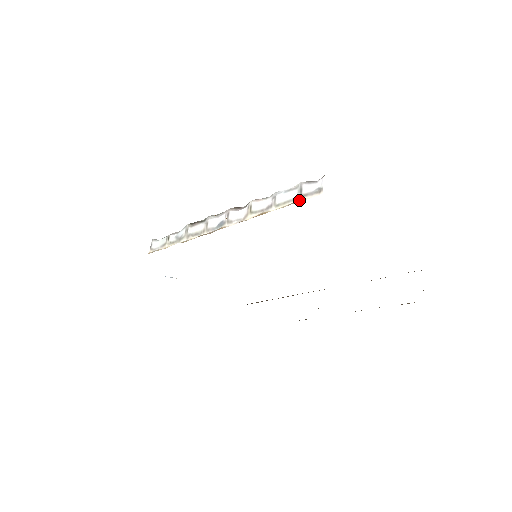
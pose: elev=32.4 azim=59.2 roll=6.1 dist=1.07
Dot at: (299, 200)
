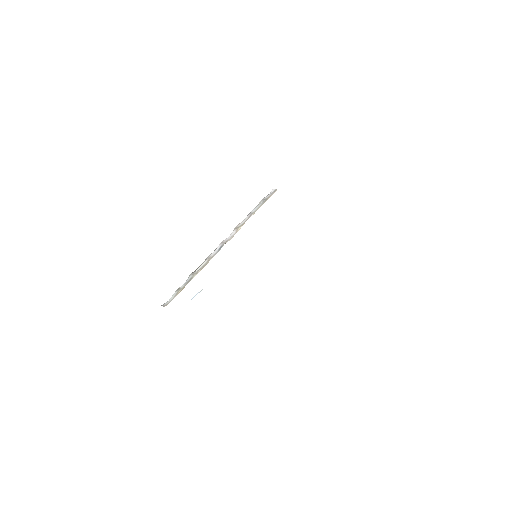
Dot at: occluded
